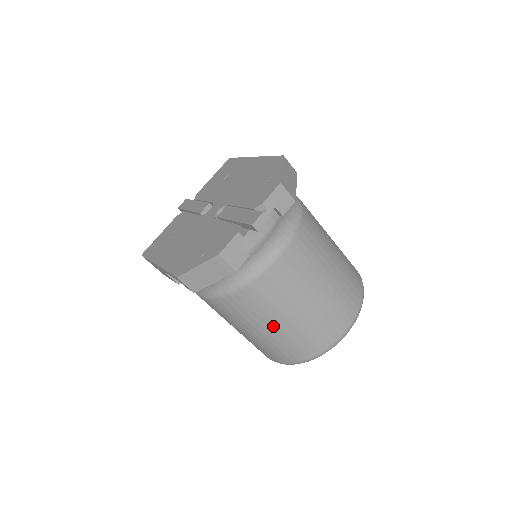
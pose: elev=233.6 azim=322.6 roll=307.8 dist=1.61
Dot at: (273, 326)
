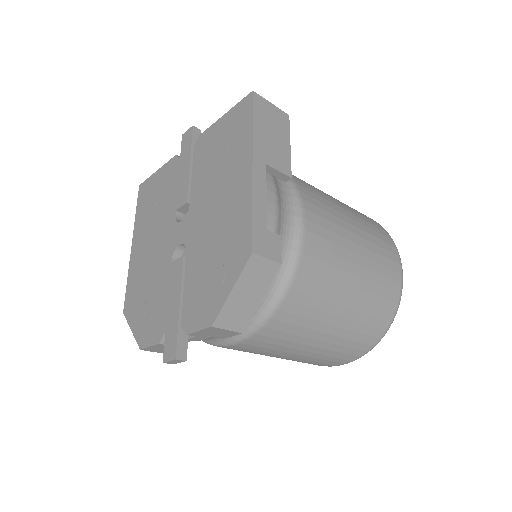
Dot at: occluded
